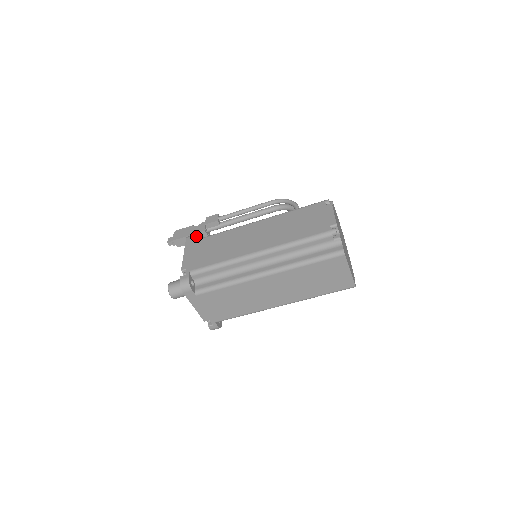
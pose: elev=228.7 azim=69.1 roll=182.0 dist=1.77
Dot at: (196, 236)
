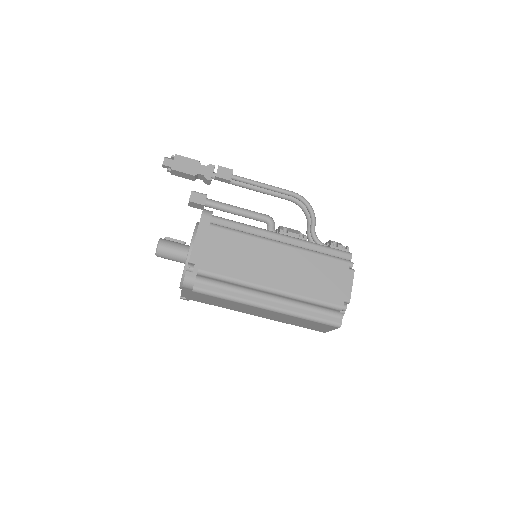
Dot at: occluded
